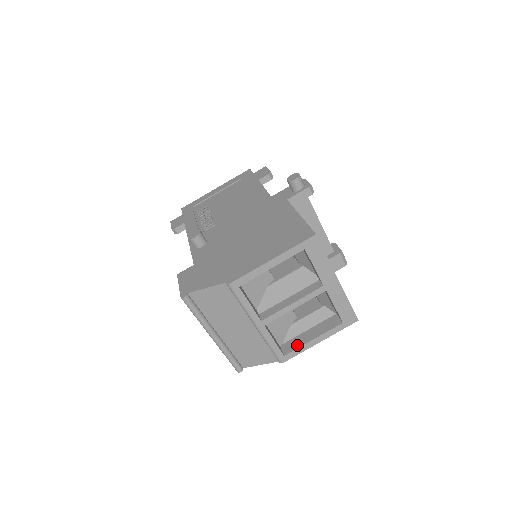
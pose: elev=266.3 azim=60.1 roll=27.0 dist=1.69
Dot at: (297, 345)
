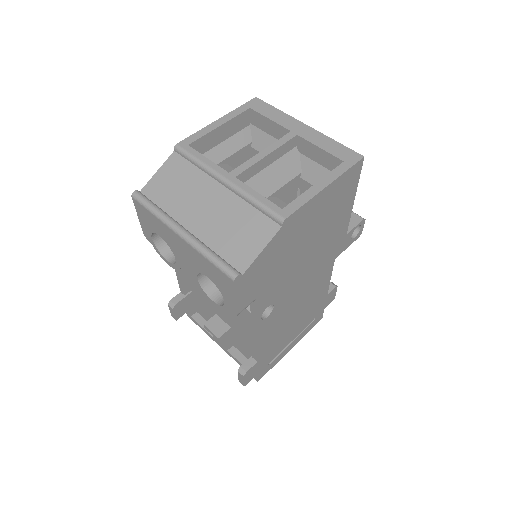
Dot at: (297, 200)
